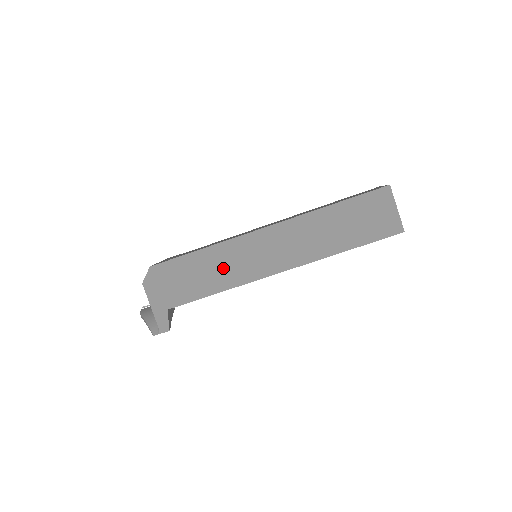
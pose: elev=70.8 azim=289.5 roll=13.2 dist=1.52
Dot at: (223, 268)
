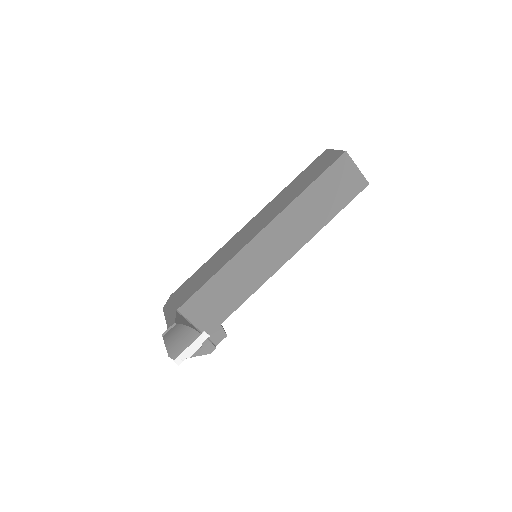
Dot at: (219, 260)
